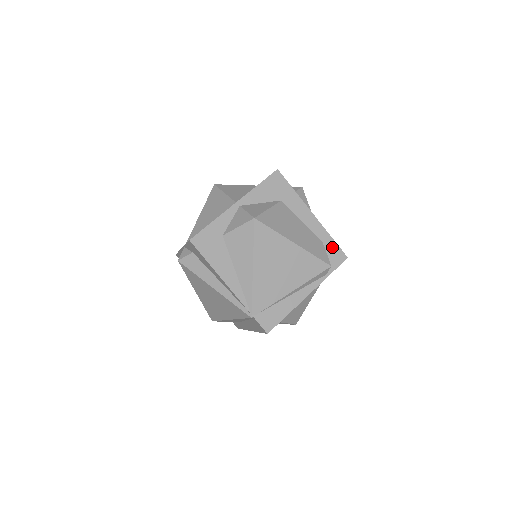
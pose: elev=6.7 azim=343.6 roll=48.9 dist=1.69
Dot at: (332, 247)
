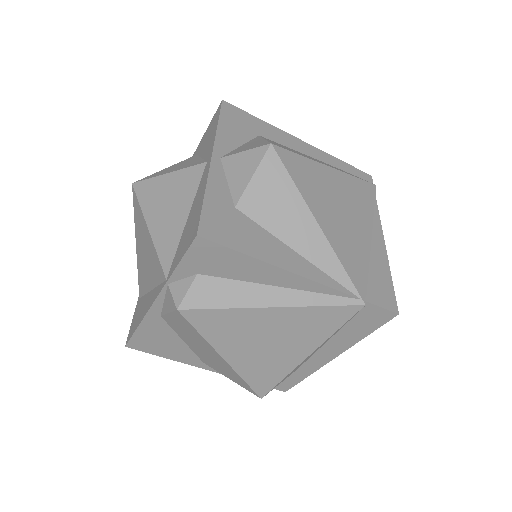
Dot at: (350, 170)
